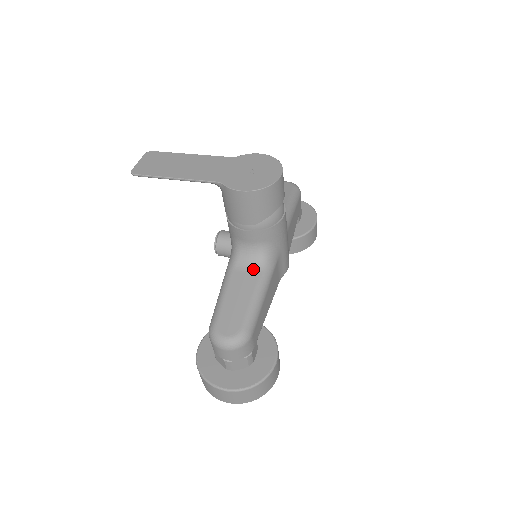
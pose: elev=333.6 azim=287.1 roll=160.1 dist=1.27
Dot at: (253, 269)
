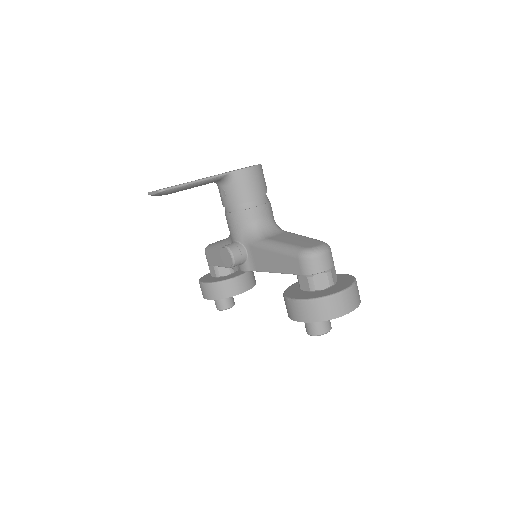
Dot at: (279, 232)
